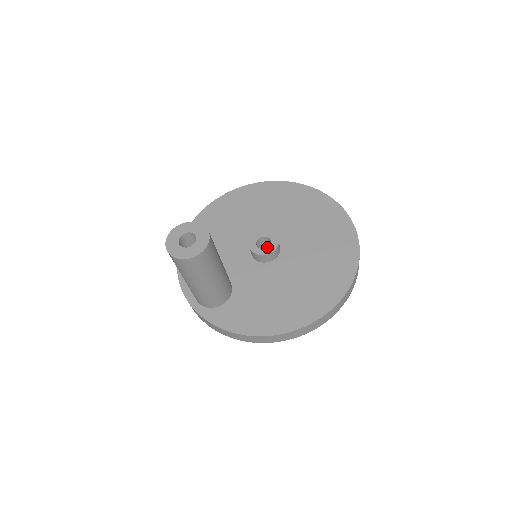
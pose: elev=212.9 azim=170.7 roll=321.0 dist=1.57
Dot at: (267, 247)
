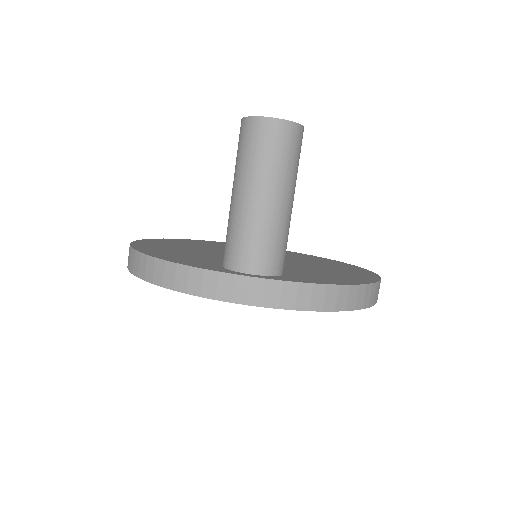
Dot at: occluded
